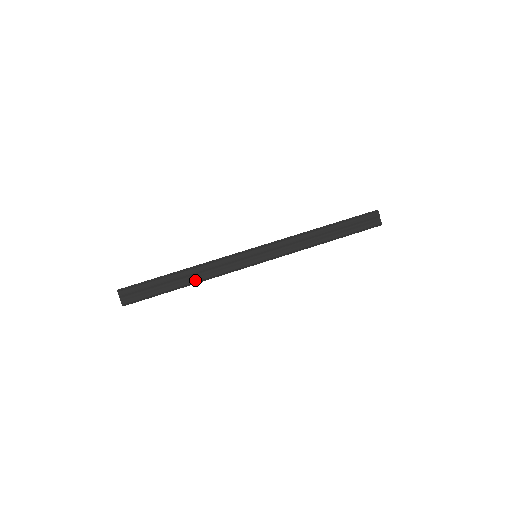
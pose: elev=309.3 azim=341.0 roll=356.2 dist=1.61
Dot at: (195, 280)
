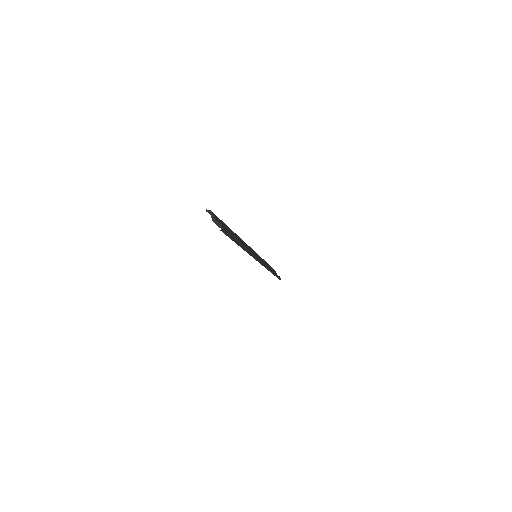
Dot at: (245, 246)
